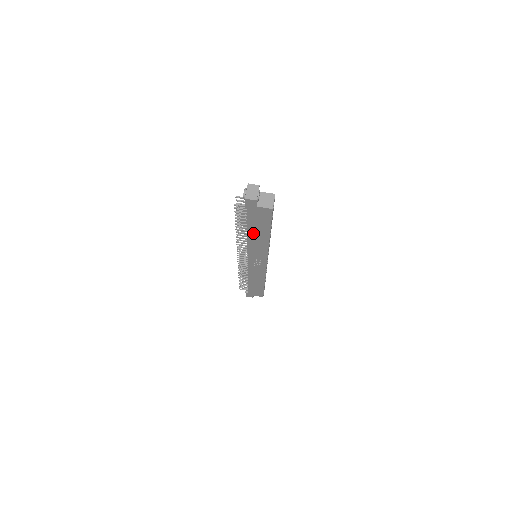
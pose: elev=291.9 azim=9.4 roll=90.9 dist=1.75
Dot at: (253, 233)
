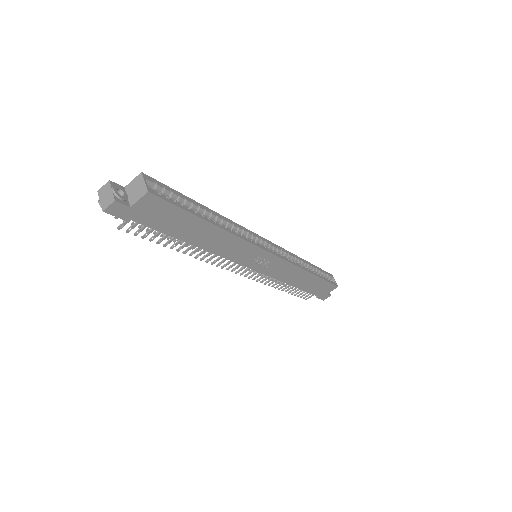
Dot at: (193, 238)
